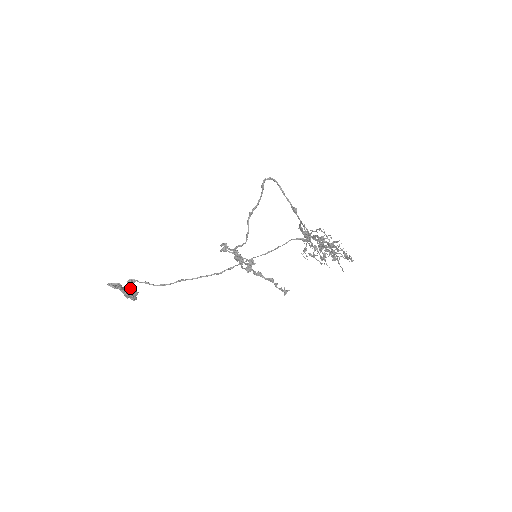
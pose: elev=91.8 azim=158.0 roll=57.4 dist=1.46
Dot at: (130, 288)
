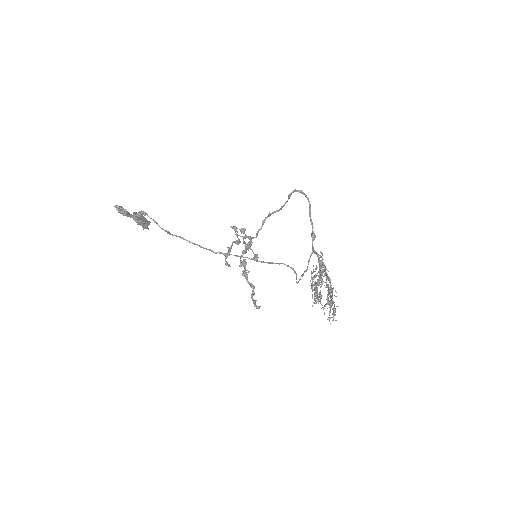
Dot at: occluded
